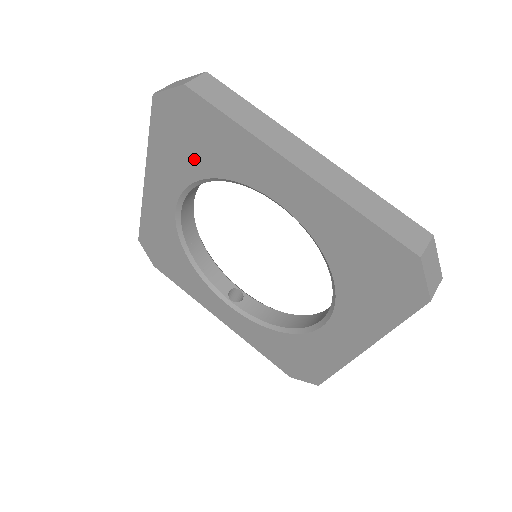
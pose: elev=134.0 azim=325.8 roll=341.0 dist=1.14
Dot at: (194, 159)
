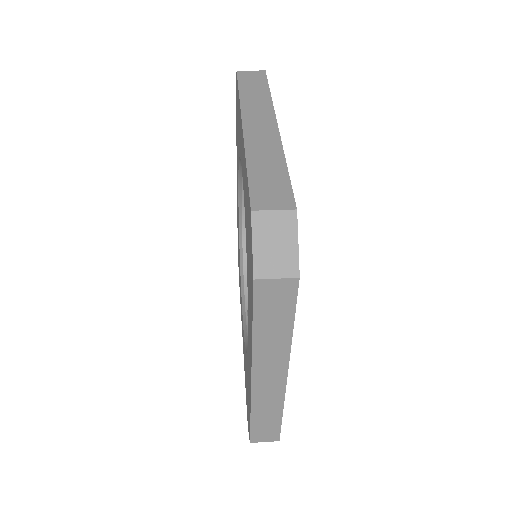
Dot at: occluded
